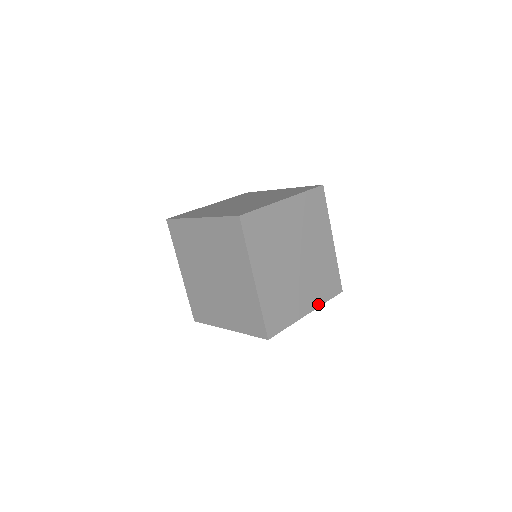
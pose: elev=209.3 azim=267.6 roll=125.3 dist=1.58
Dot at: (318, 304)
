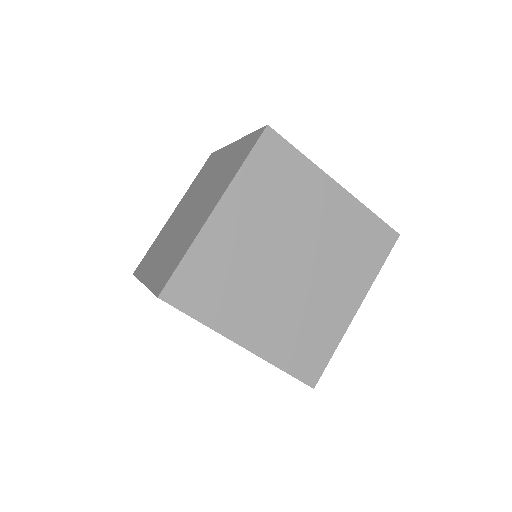
Dot at: (367, 285)
